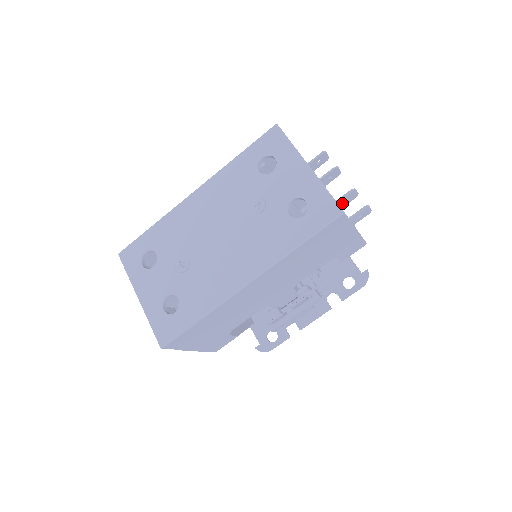
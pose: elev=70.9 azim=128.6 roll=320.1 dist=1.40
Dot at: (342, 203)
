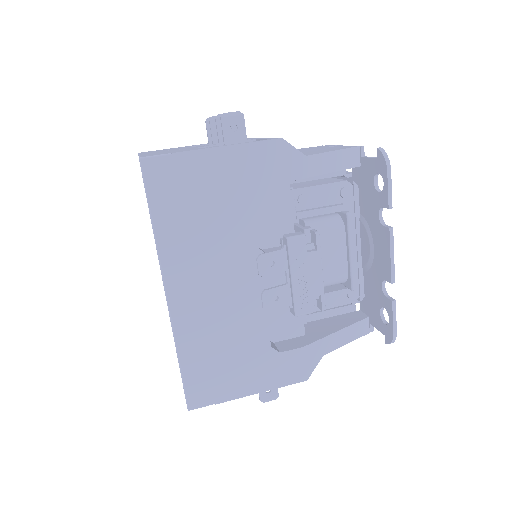
Dot at: occluded
